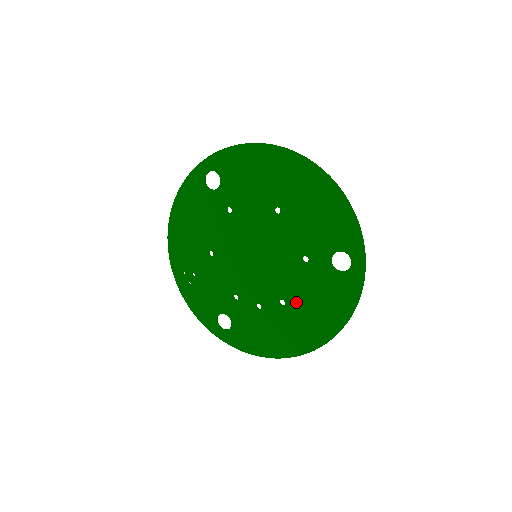
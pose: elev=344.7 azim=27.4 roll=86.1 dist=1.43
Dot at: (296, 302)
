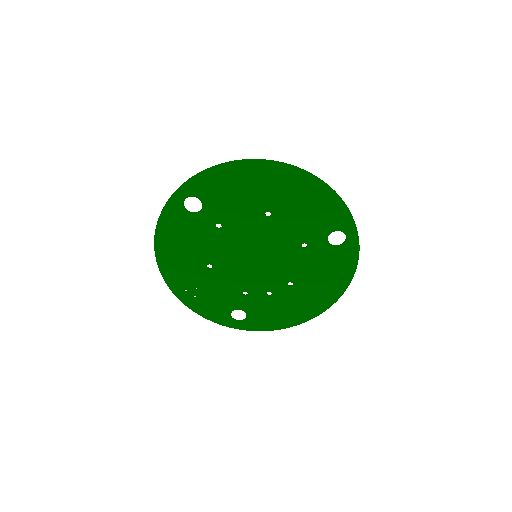
Dot at: (303, 280)
